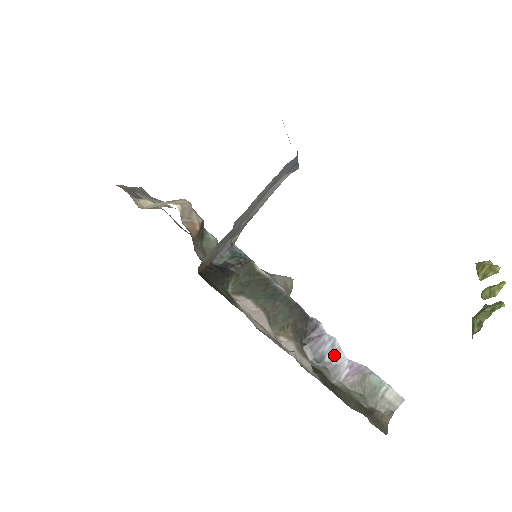
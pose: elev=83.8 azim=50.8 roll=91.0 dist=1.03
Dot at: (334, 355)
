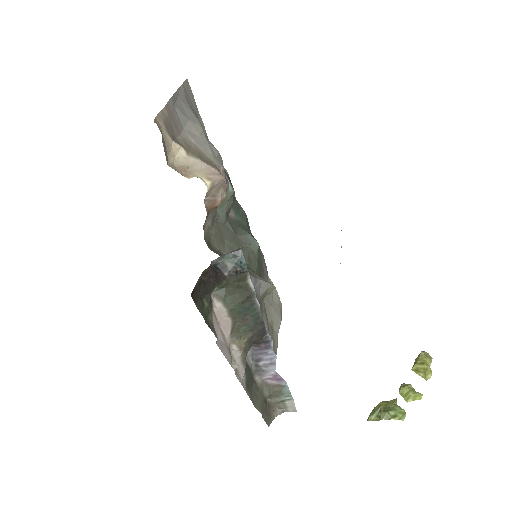
Dot at: (268, 364)
